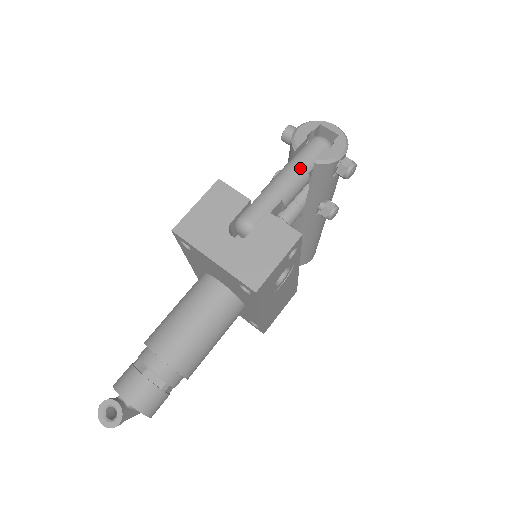
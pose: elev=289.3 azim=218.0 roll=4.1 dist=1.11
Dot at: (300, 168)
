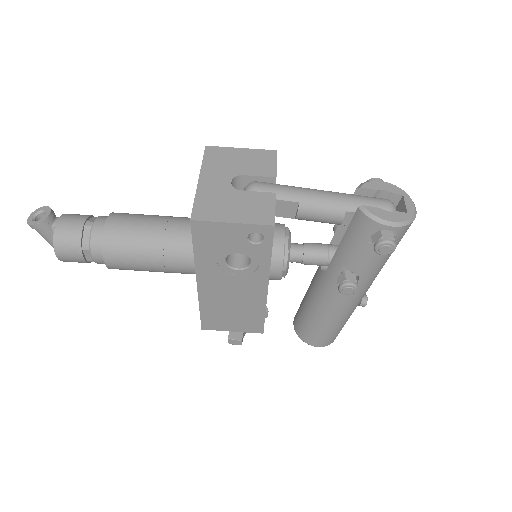
Dot at: (343, 200)
